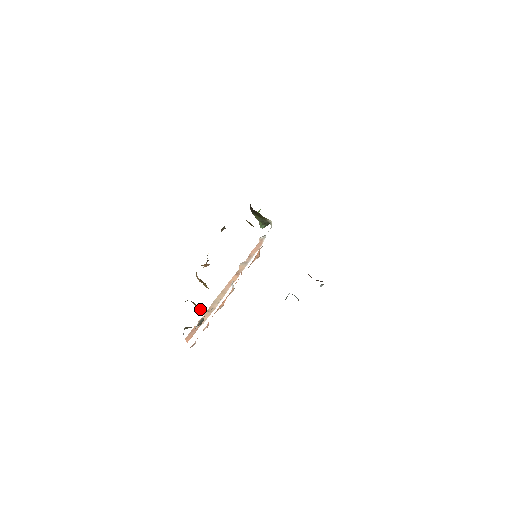
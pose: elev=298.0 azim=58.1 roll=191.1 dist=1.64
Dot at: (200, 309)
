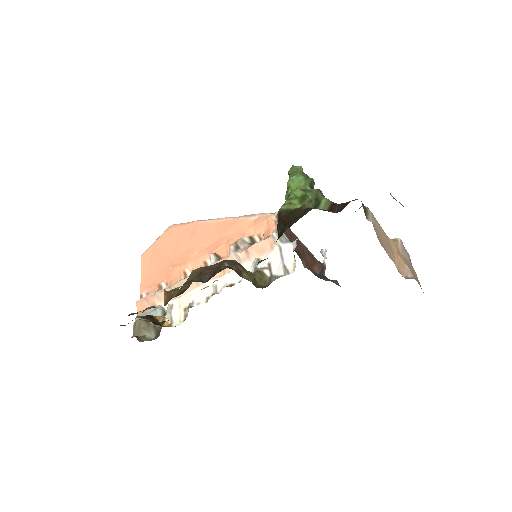
Dot at: (159, 319)
